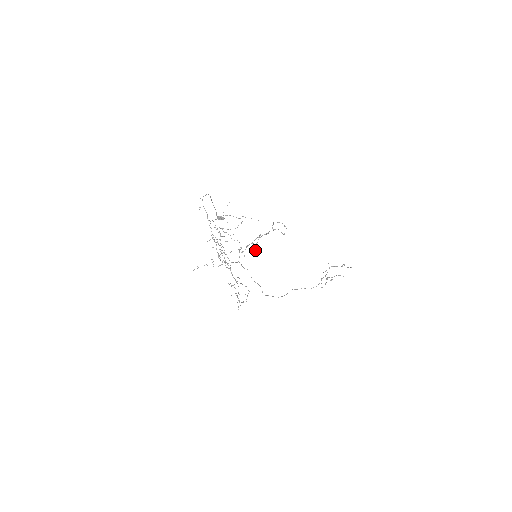
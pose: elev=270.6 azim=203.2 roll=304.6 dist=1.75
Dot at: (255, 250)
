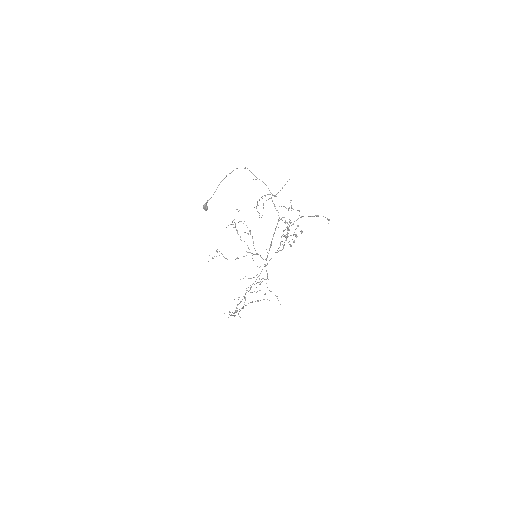
Dot at: (294, 241)
